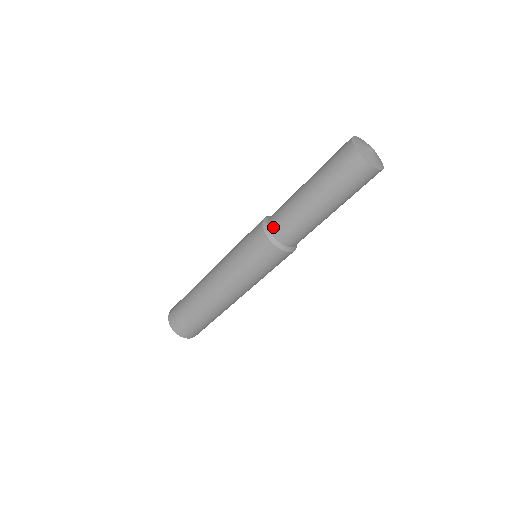
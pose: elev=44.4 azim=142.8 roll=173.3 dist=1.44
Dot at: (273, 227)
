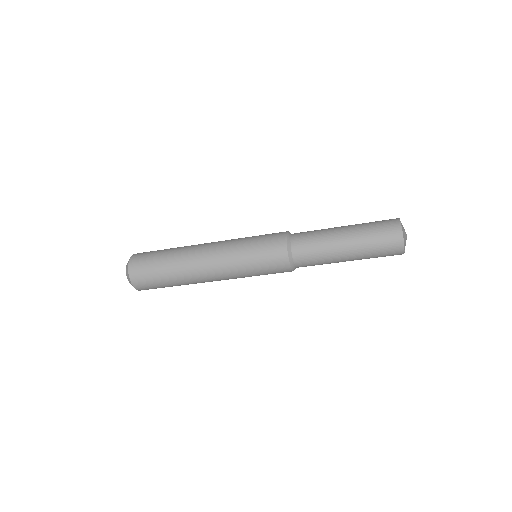
Dot at: (299, 262)
